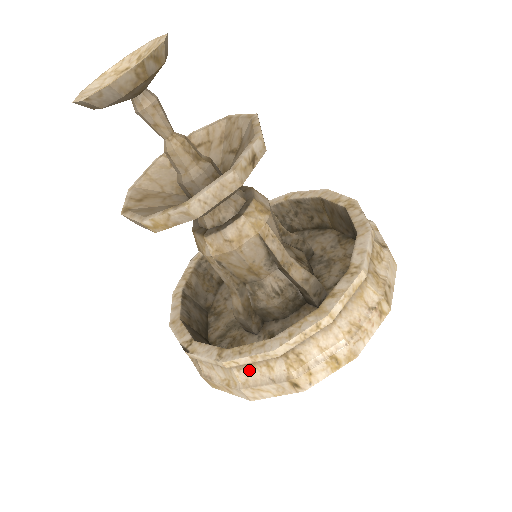
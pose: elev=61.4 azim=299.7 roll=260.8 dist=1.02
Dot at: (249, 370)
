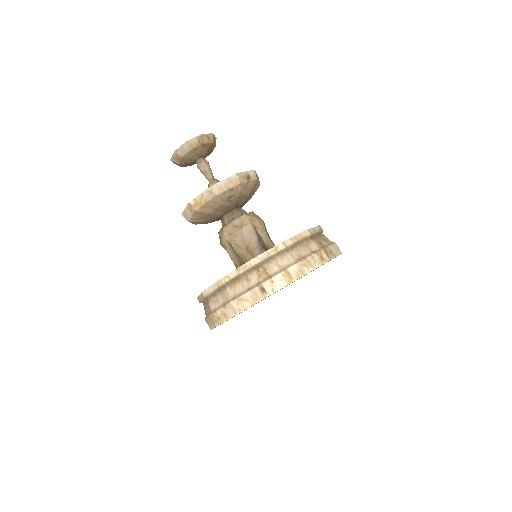
Dot at: (236, 286)
